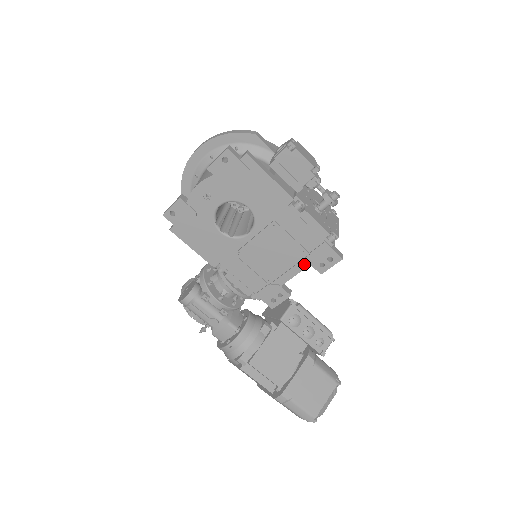
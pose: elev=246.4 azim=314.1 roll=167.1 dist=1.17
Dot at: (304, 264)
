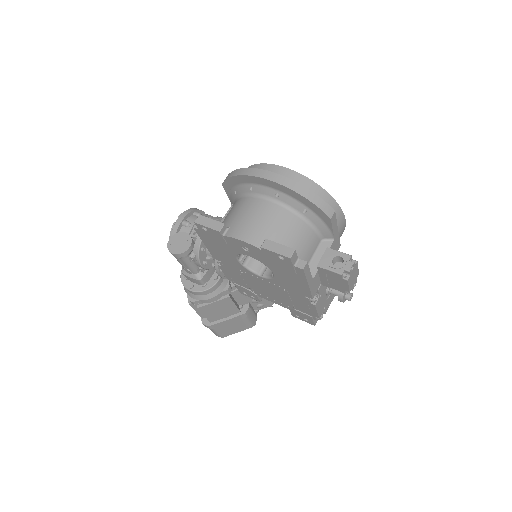
Dot at: (286, 307)
